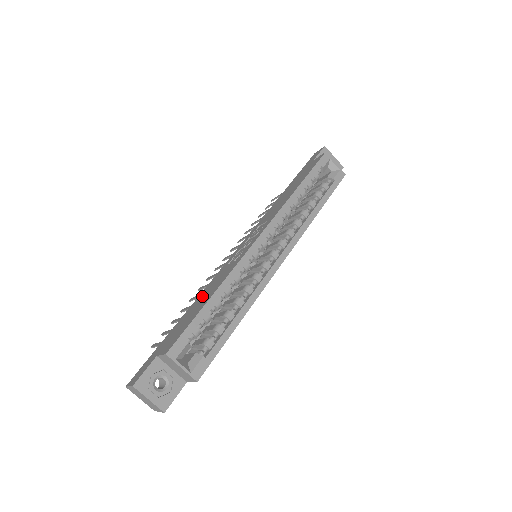
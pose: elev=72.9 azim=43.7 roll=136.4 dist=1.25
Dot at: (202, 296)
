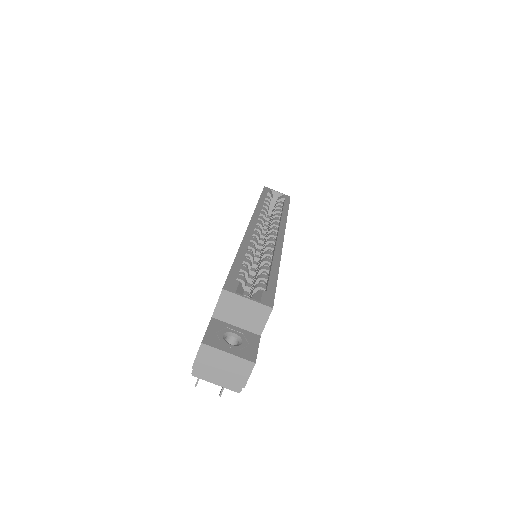
Dot at: occluded
